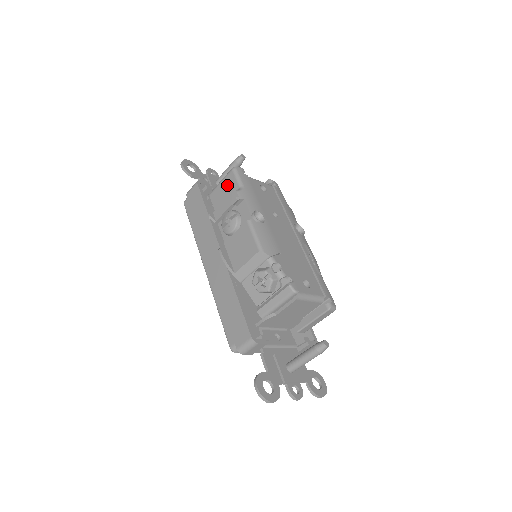
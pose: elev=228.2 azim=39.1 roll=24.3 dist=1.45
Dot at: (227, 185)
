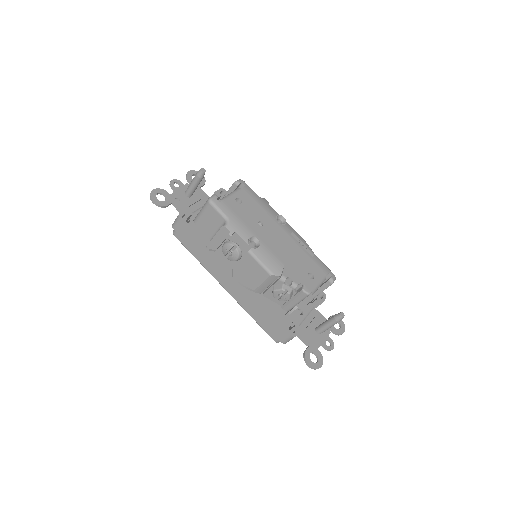
Dot at: (210, 217)
